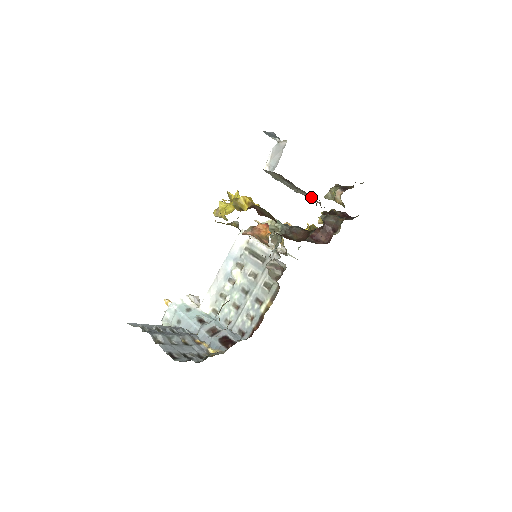
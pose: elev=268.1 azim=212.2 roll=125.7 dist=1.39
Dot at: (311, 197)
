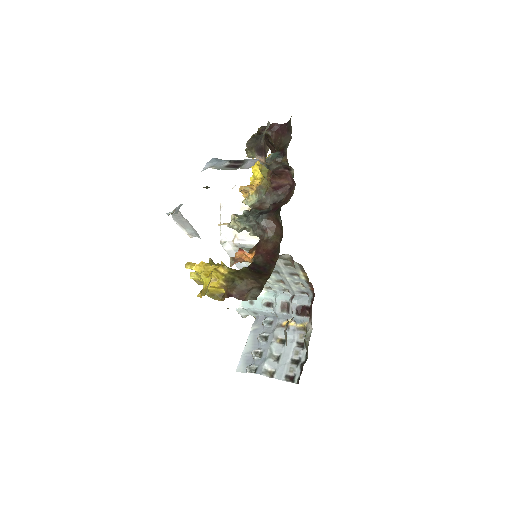
Dot at: occluded
